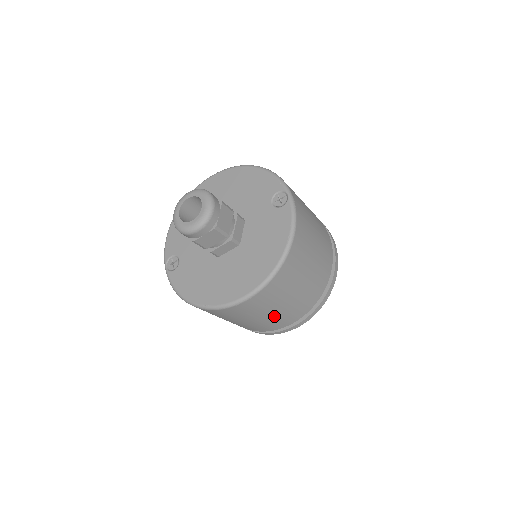
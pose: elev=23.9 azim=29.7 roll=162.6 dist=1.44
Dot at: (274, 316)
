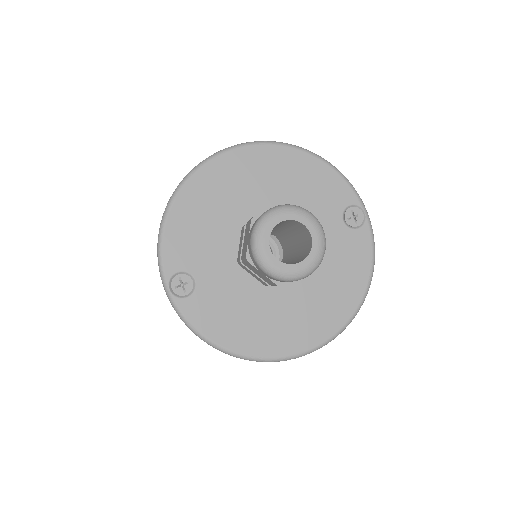
Dot at: occluded
